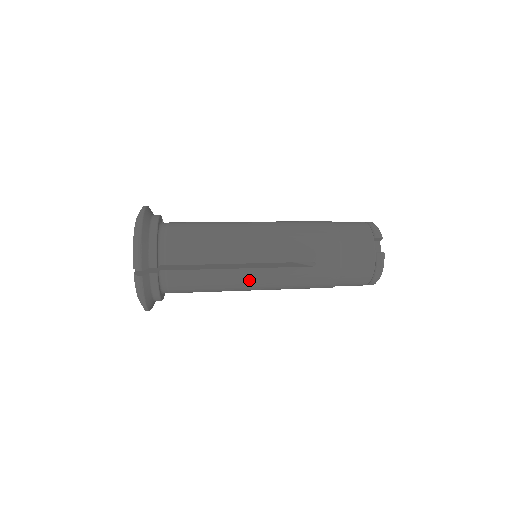
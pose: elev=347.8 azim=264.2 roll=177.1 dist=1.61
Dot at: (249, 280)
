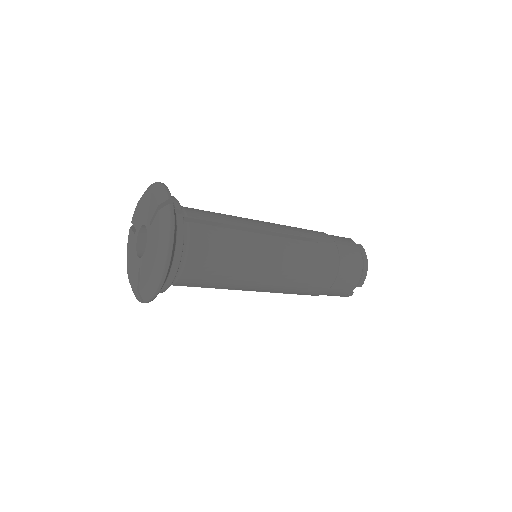
Dot at: (267, 248)
